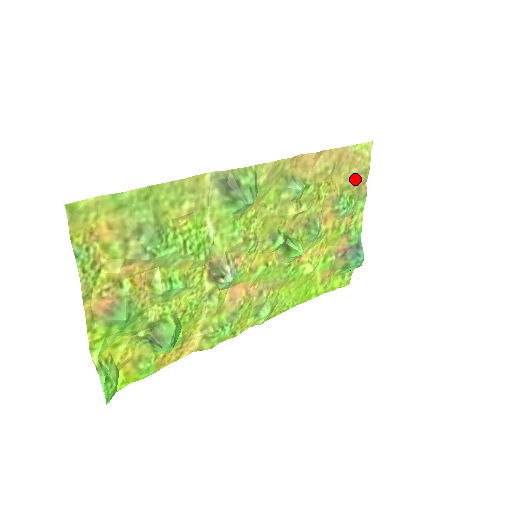
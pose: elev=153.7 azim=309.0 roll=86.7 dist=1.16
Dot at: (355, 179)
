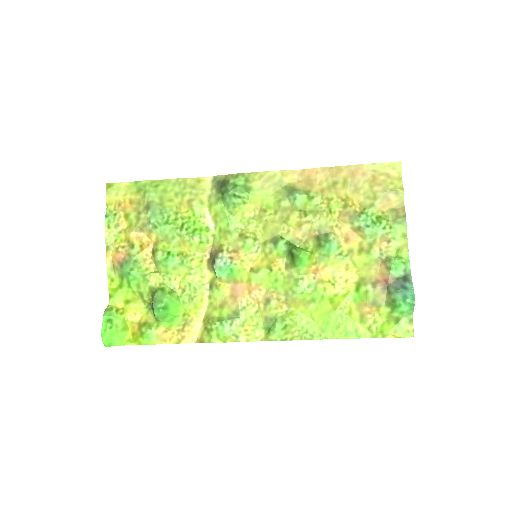
Dot at: (381, 198)
